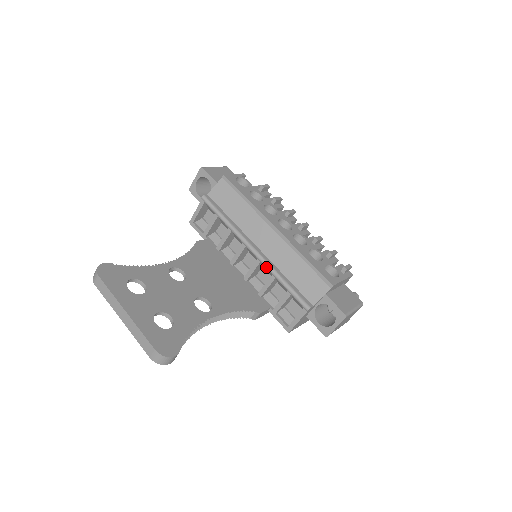
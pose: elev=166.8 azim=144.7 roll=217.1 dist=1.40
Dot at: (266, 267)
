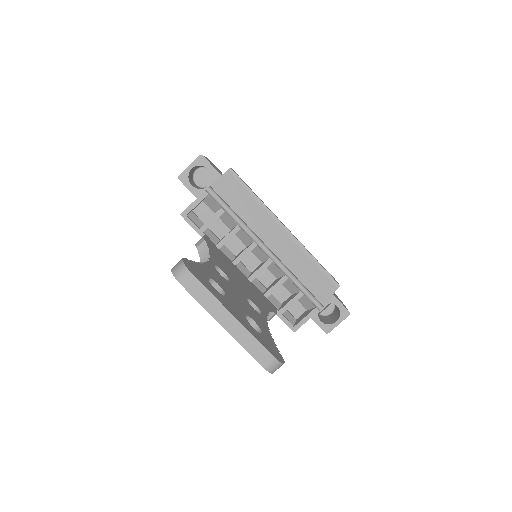
Dot at: (281, 268)
